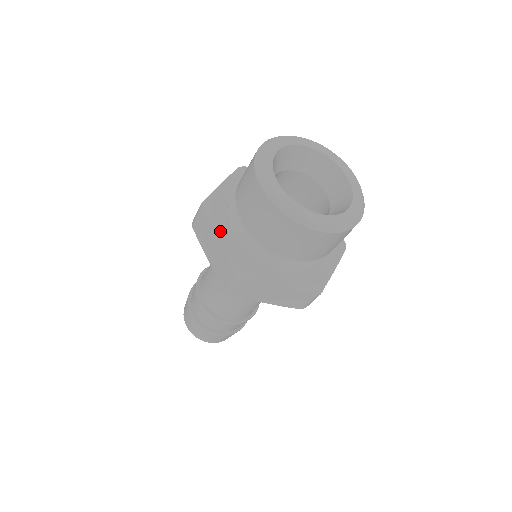
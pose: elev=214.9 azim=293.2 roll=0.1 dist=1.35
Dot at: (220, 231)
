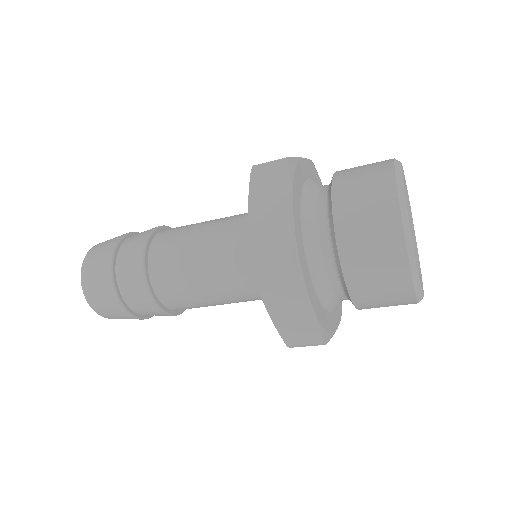
Dot at: (295, 200)
